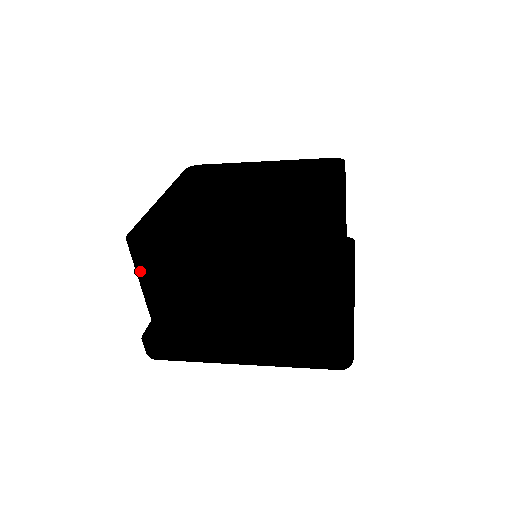
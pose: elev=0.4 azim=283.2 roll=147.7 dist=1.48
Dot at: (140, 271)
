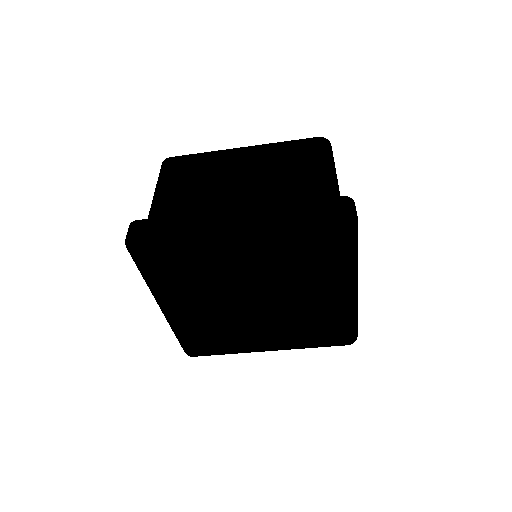
Dot at: (163, 175)
